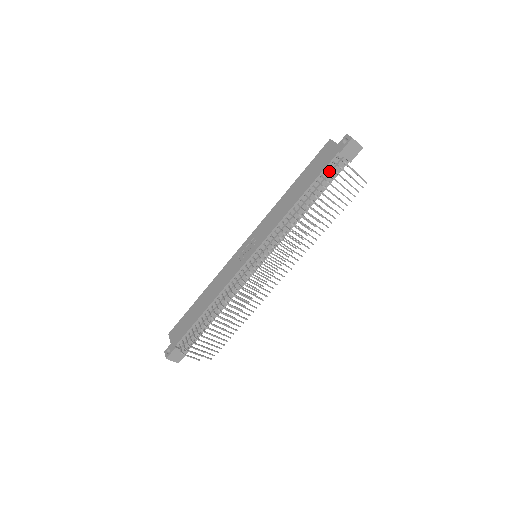
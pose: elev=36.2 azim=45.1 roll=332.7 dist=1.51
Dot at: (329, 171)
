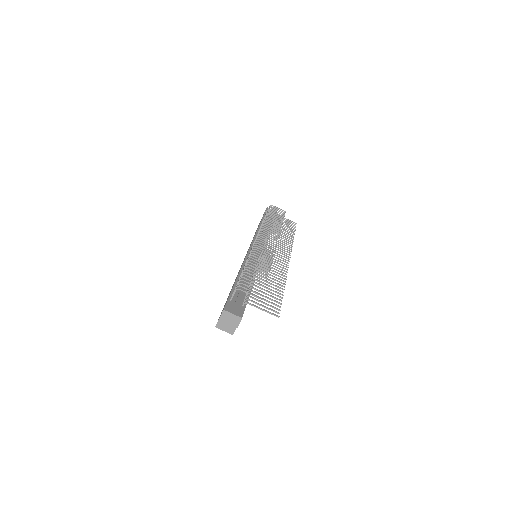
Dot at: occluded
